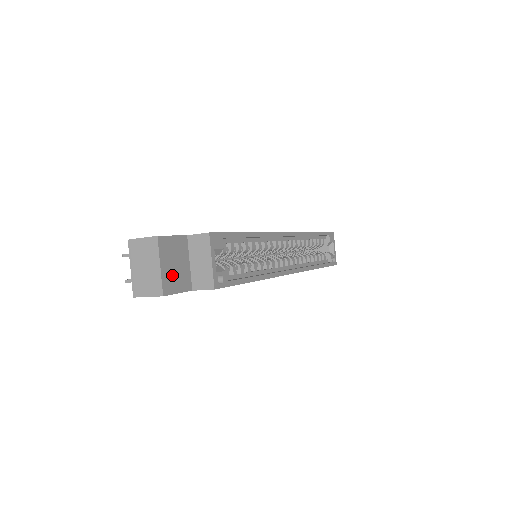
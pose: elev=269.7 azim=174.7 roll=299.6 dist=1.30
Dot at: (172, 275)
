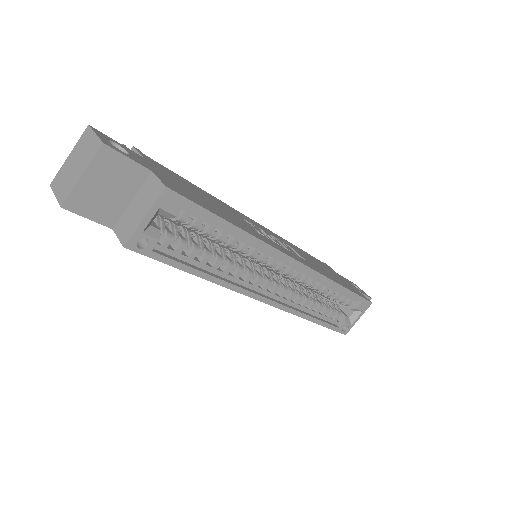
Dot at: (93, 196)
